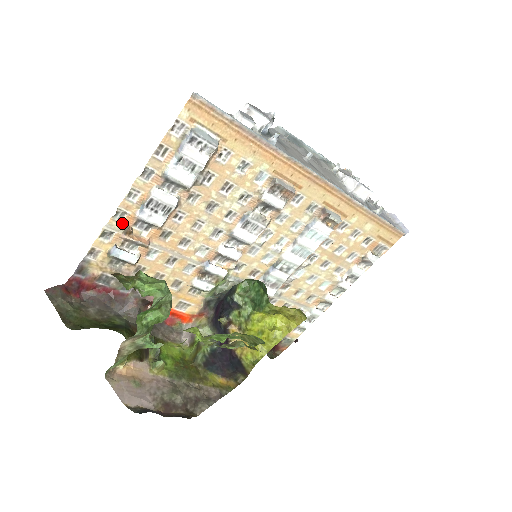
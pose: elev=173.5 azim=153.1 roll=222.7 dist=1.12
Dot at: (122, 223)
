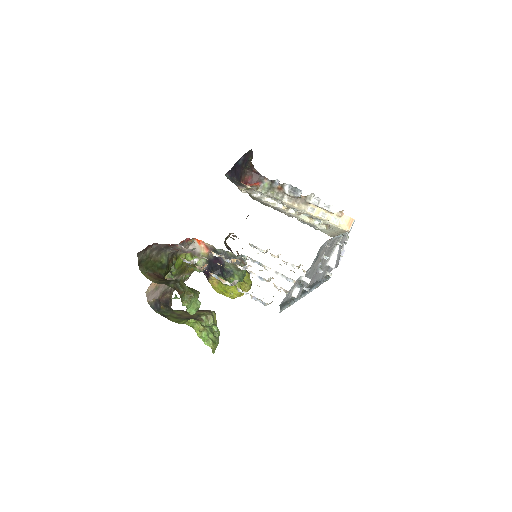
Dot at: (201, 268)
